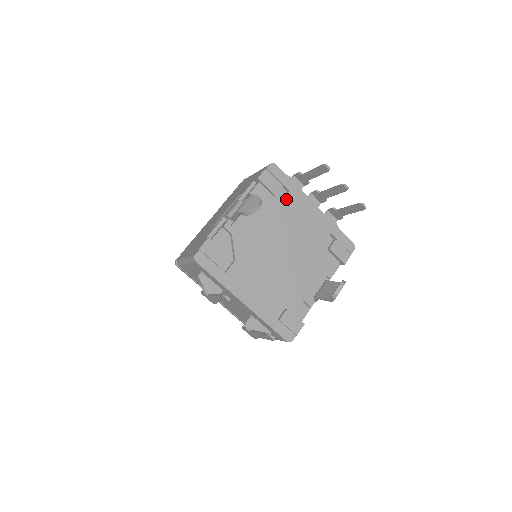
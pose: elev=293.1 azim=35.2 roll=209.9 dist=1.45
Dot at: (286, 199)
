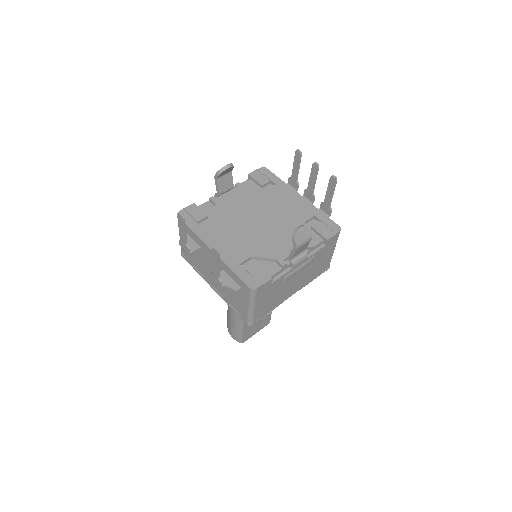
Dot at: (272, 189)
